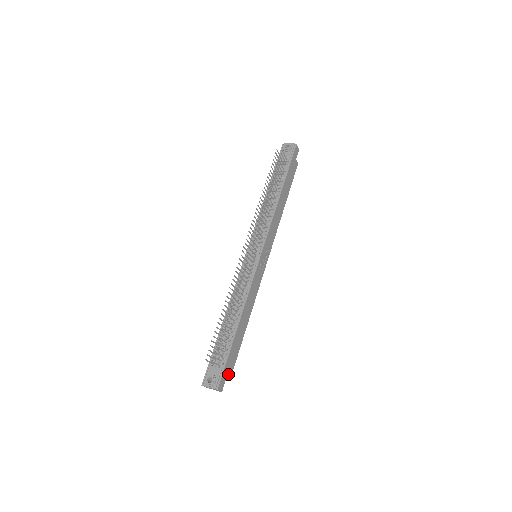
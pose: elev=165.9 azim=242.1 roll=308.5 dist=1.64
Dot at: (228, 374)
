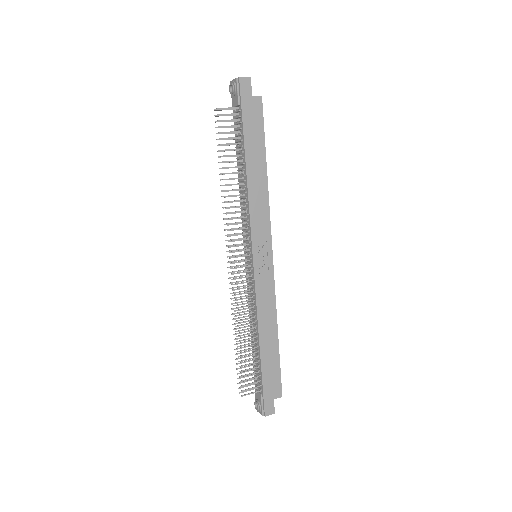
Dot at: (275, 395)
